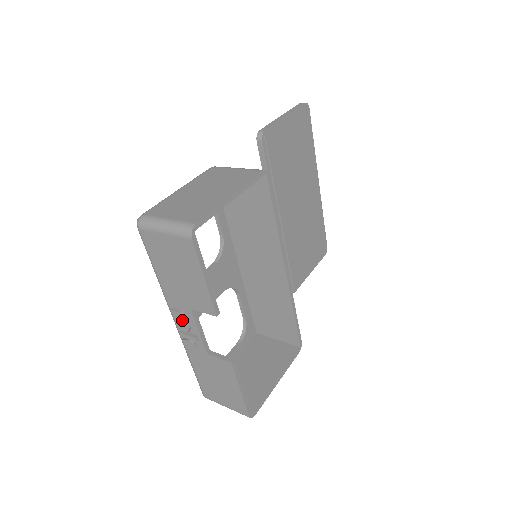
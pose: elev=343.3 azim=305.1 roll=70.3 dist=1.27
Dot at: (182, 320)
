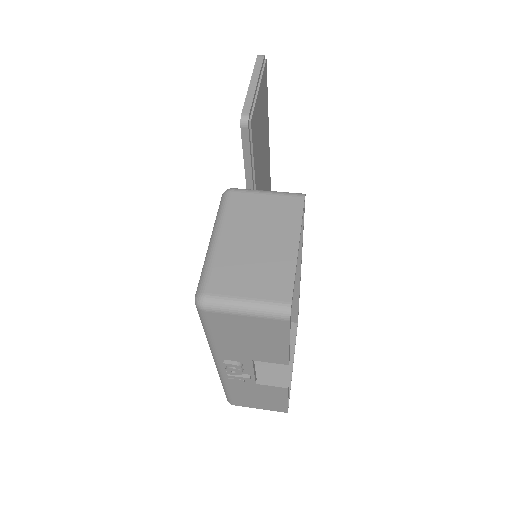
Dot at: (236, 369)
